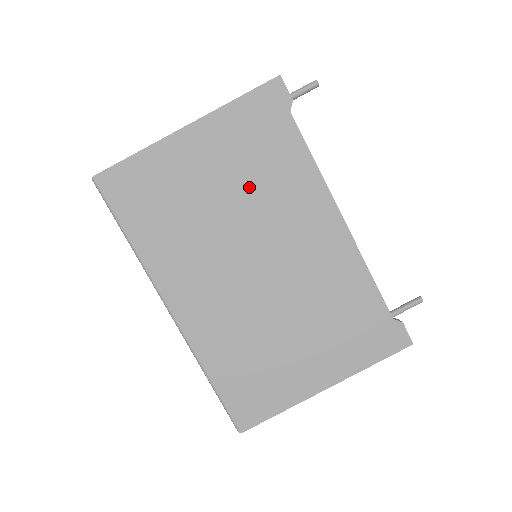
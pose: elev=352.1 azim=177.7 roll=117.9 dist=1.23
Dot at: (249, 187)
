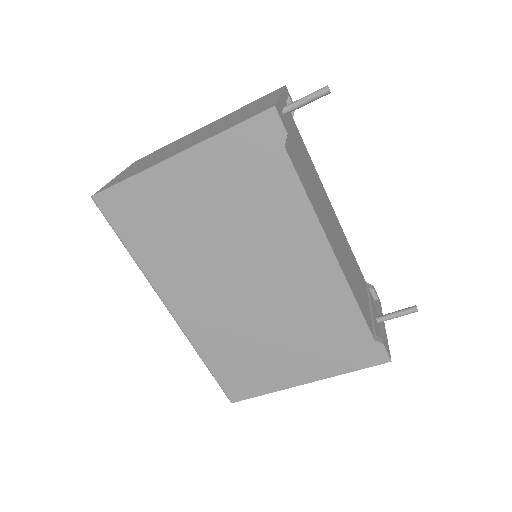
Dot at: (240, 217)
